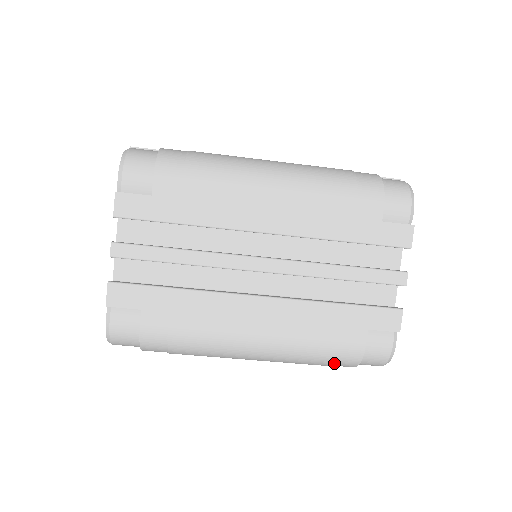
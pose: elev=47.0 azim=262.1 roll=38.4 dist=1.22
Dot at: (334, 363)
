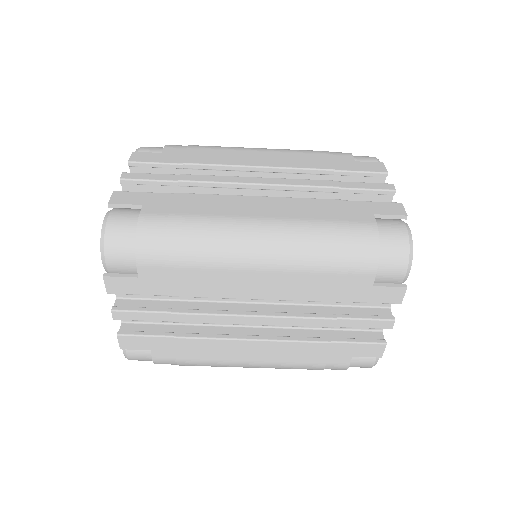
Dot at: occluded
